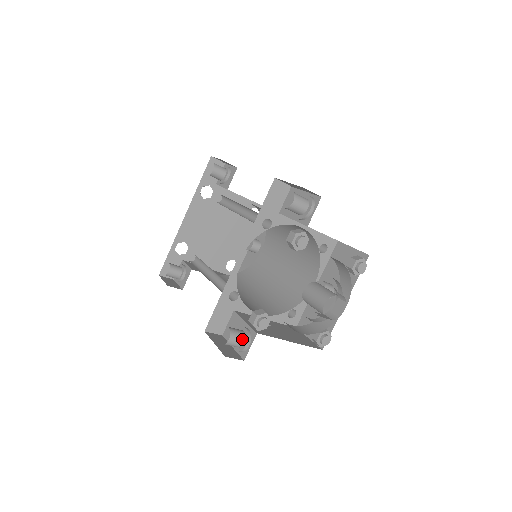
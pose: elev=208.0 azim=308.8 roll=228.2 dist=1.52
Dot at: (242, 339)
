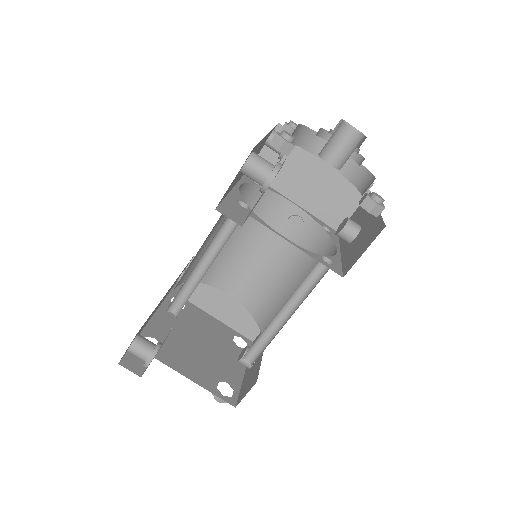
Dot at: (270, 163)
